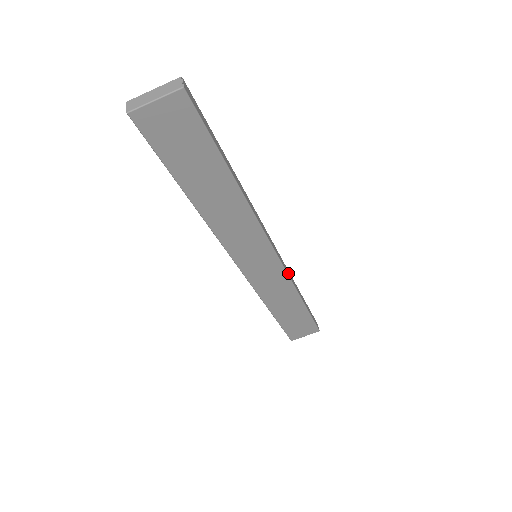
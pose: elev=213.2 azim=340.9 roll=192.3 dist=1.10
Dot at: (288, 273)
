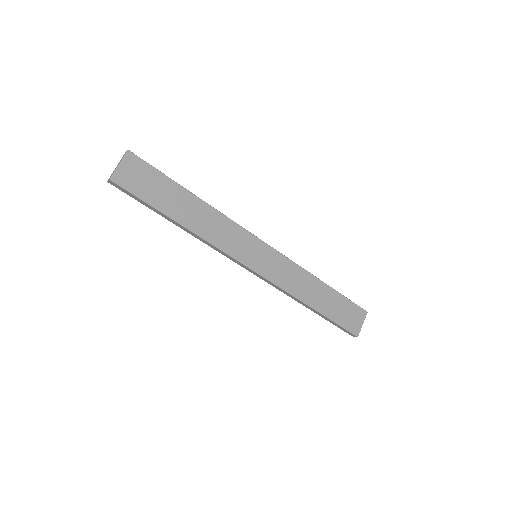
Dot at: (290, 260)
